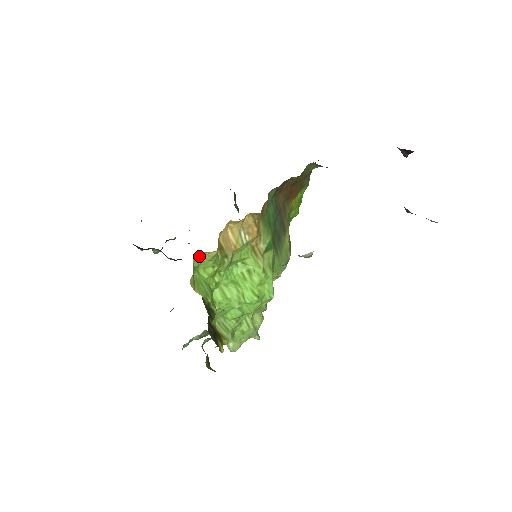
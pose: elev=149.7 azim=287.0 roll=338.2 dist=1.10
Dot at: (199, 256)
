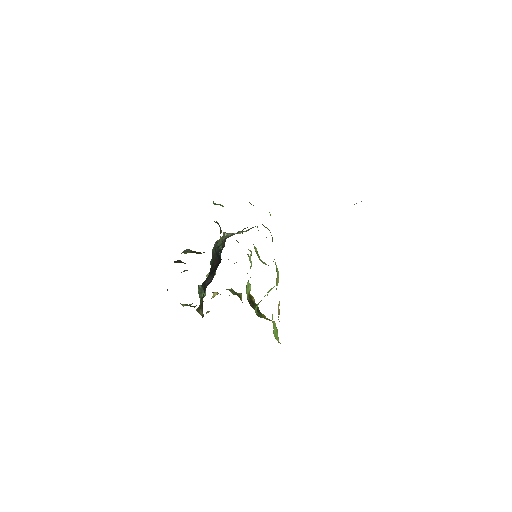
Dot at: occluded
